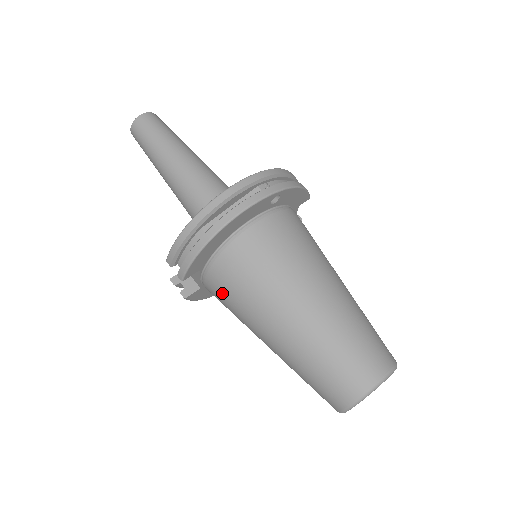
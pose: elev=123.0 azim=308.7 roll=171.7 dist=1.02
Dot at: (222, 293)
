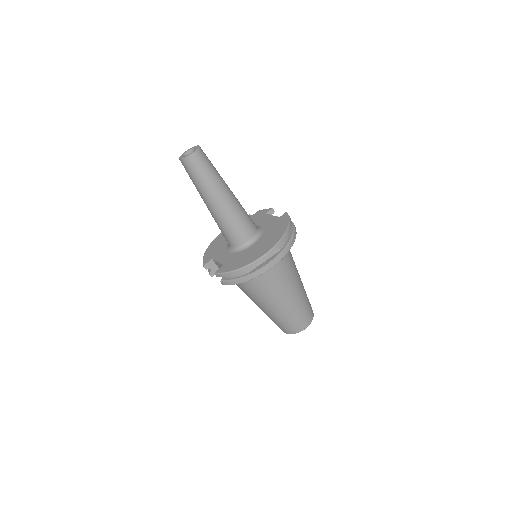
Dot at: (240, 286)
